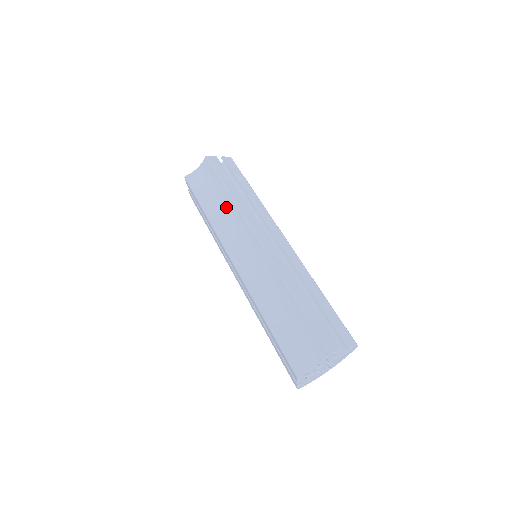
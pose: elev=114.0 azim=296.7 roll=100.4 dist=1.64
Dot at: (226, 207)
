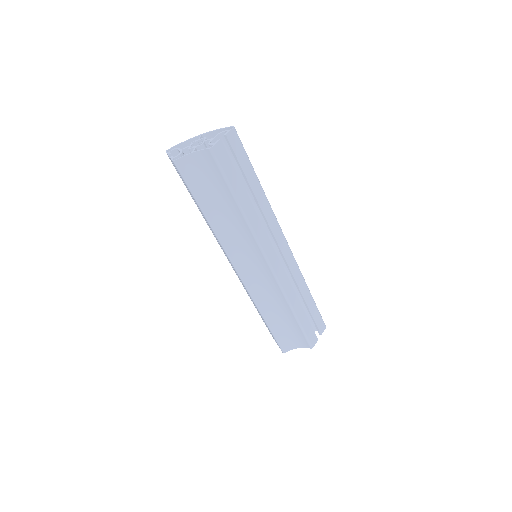
Dot at: (234, 219)
